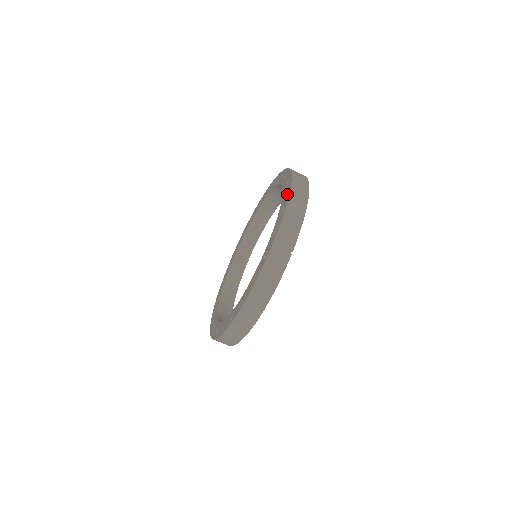
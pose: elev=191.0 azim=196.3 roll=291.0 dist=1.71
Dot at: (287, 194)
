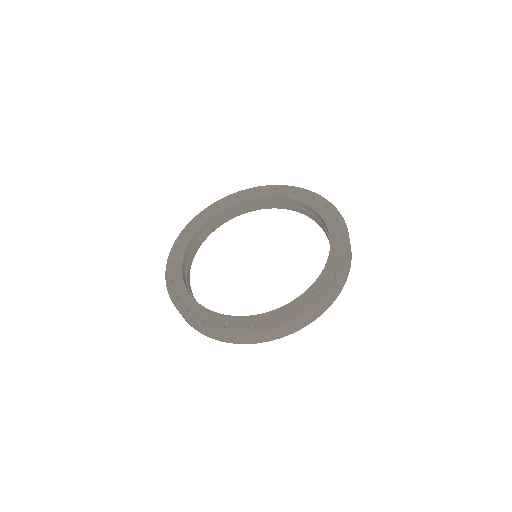
Dot at: (330, 208)
